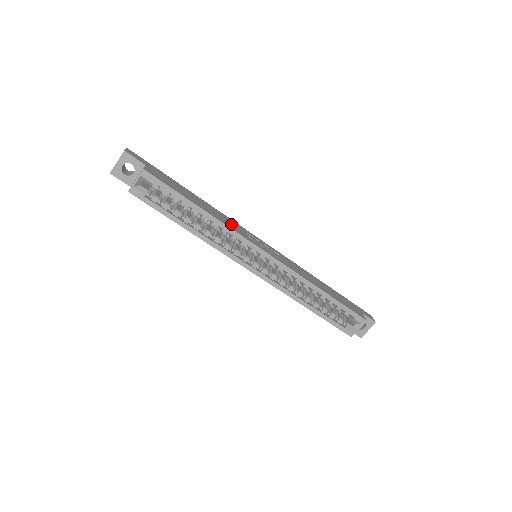
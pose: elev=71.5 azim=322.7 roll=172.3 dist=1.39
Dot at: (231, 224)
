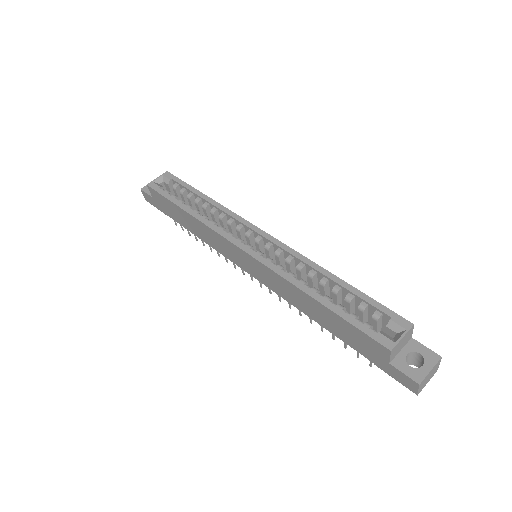
Dot at: occluded
